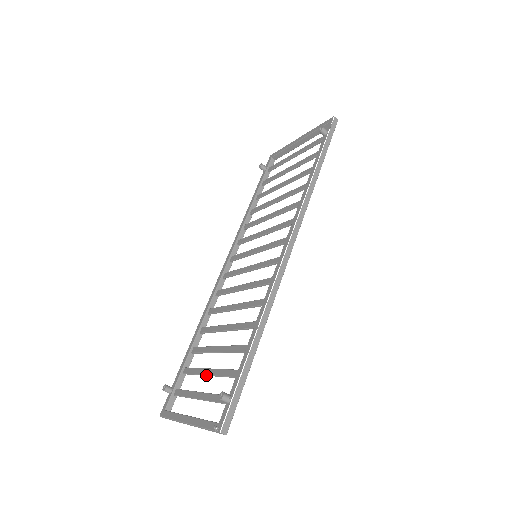
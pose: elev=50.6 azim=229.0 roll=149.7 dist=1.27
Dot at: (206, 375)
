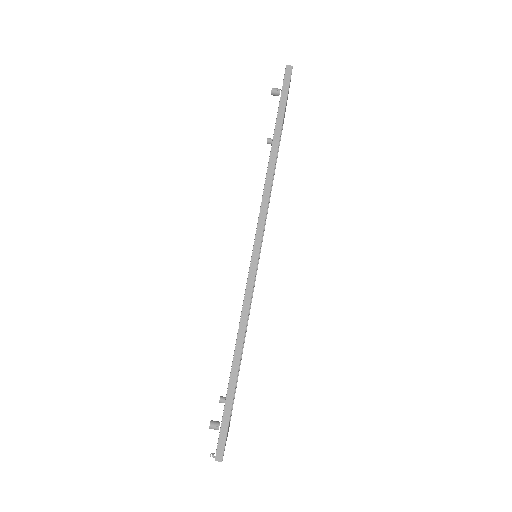
Dot at: occluded
